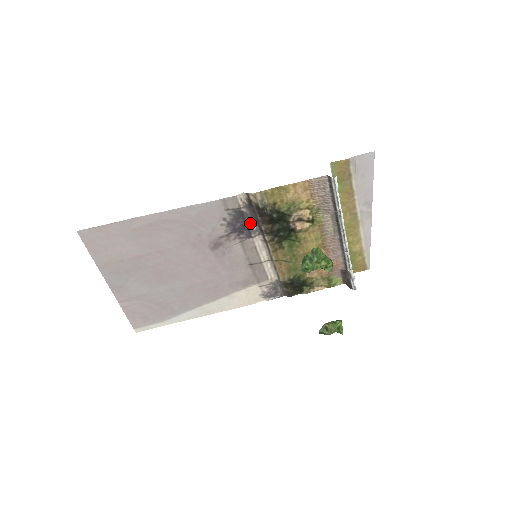
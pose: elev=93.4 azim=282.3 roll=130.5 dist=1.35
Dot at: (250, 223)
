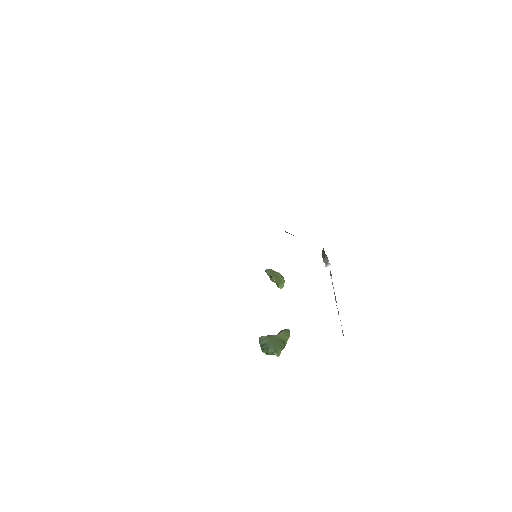
Dot at: occluded
